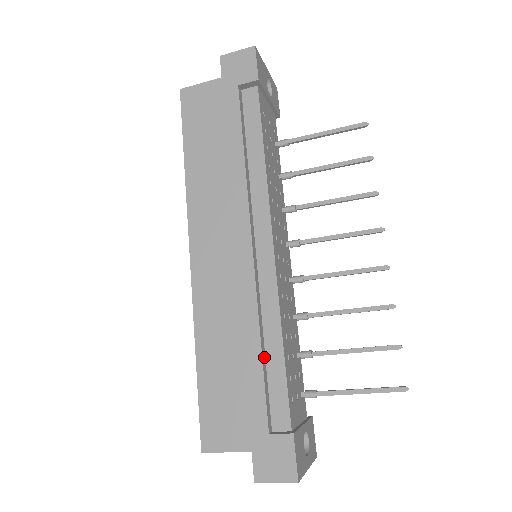
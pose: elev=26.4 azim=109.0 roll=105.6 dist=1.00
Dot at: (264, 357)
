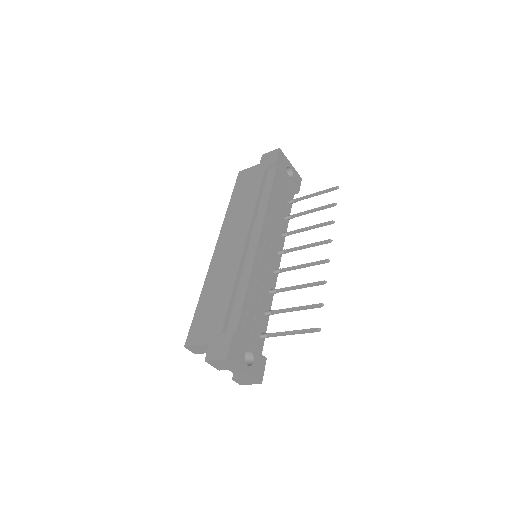
Dot at: (234, 296)
